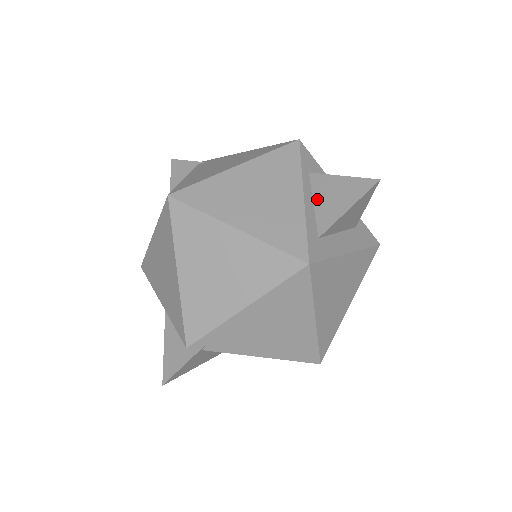
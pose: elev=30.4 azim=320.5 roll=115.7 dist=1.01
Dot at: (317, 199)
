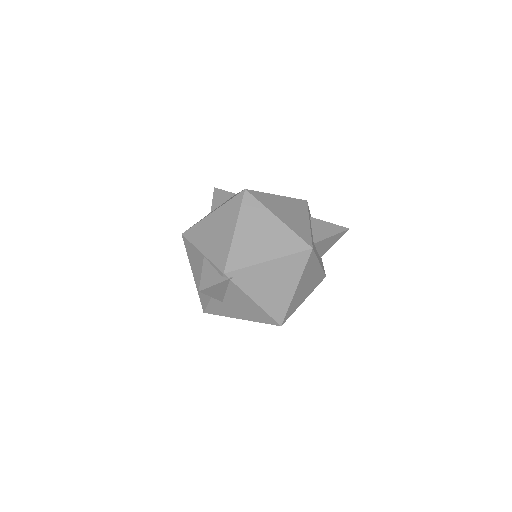
Dot at: (314, 228)
